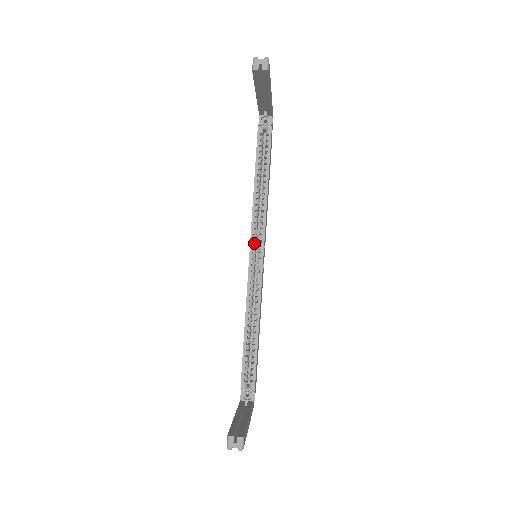
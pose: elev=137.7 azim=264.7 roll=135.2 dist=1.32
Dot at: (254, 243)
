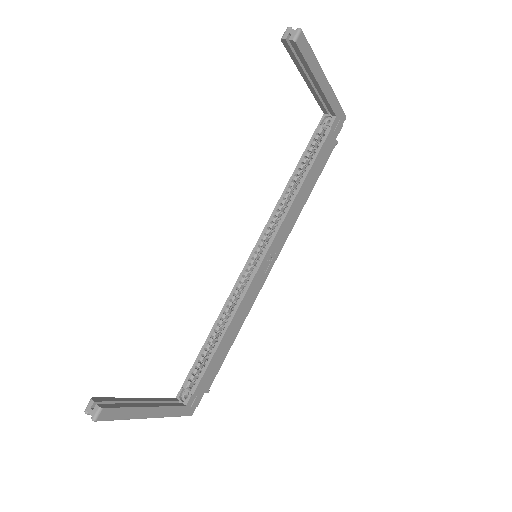
Dot at: (261, 242)
